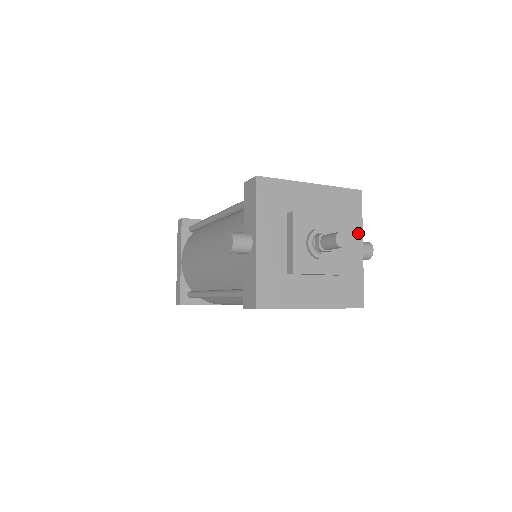
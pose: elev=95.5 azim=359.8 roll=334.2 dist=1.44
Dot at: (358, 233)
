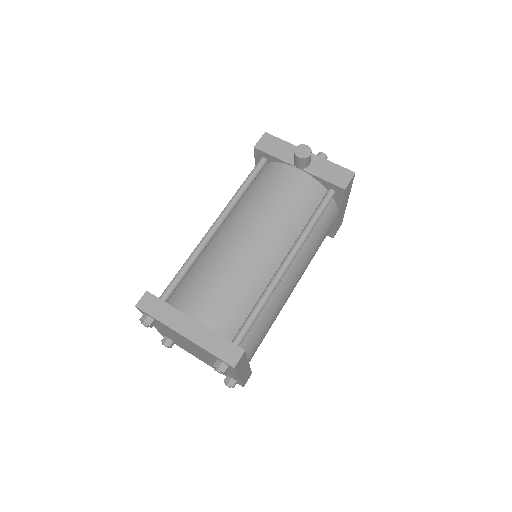
Dot at: occluded
